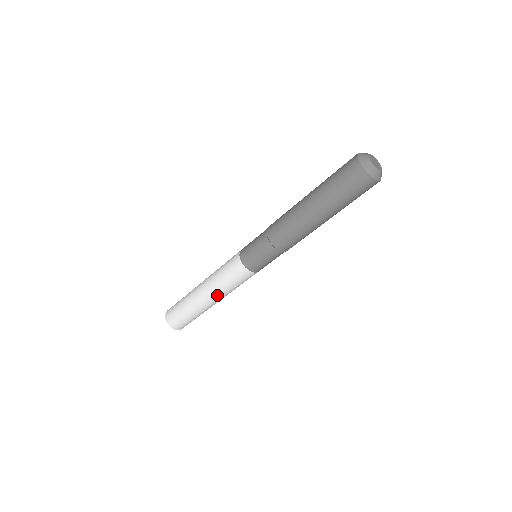
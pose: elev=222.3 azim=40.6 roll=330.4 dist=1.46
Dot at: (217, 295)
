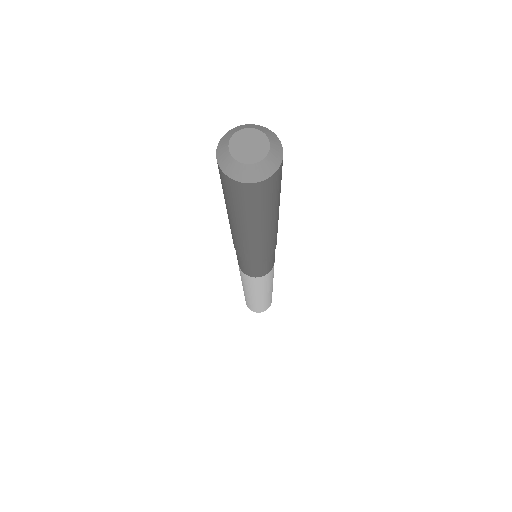
Dot at: (270, 287)
